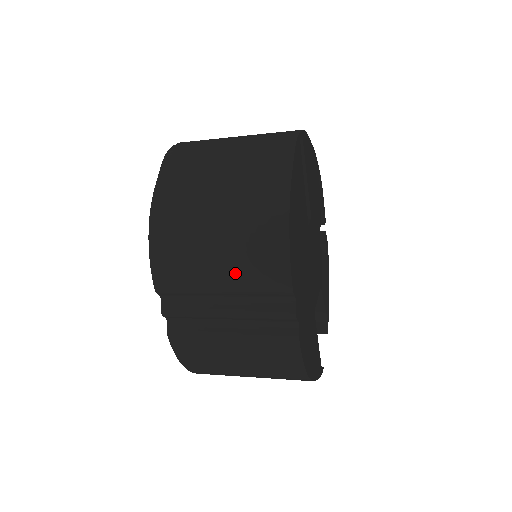
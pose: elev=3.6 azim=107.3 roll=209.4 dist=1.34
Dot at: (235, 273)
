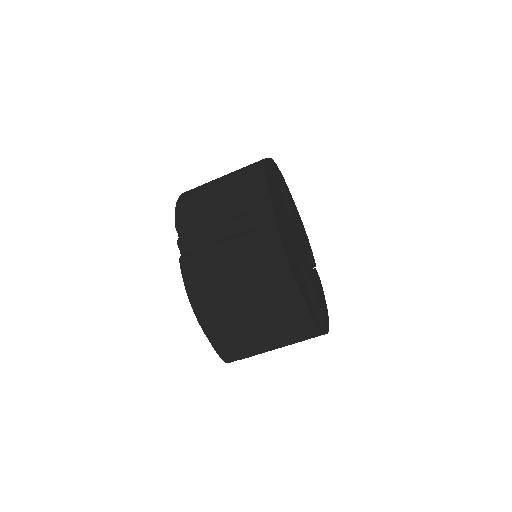
Dot at: (230, 194)
